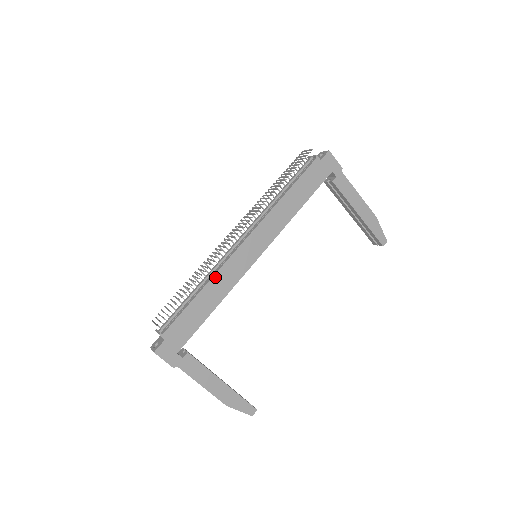
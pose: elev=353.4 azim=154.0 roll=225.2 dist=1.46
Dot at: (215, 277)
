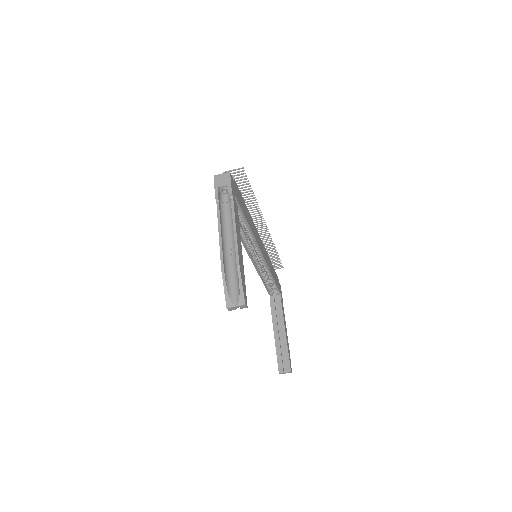
Dot at: (252, 219)
